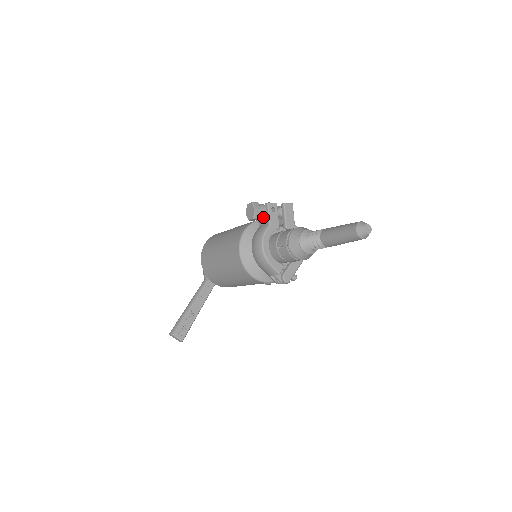
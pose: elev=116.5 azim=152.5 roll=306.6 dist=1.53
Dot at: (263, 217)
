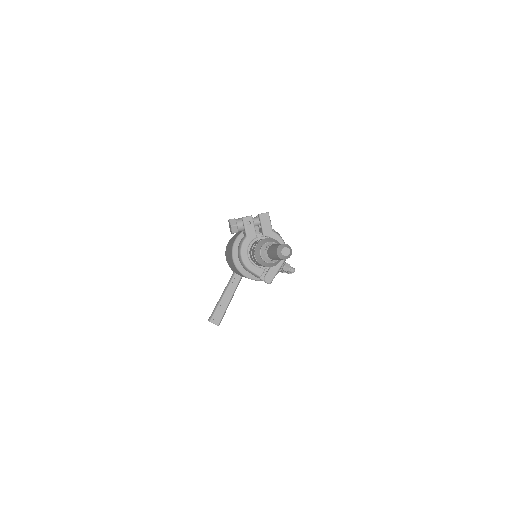
Dot at: (242, 230)
